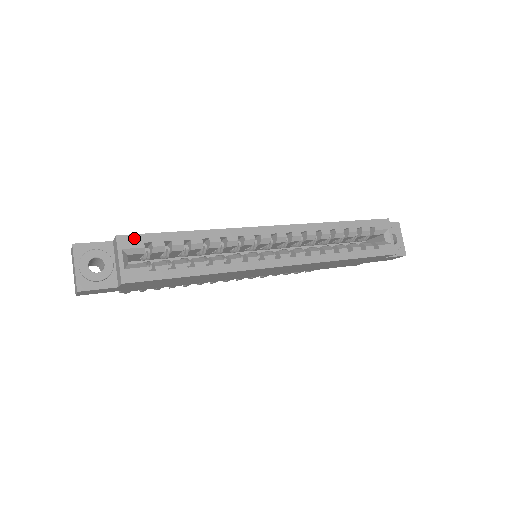
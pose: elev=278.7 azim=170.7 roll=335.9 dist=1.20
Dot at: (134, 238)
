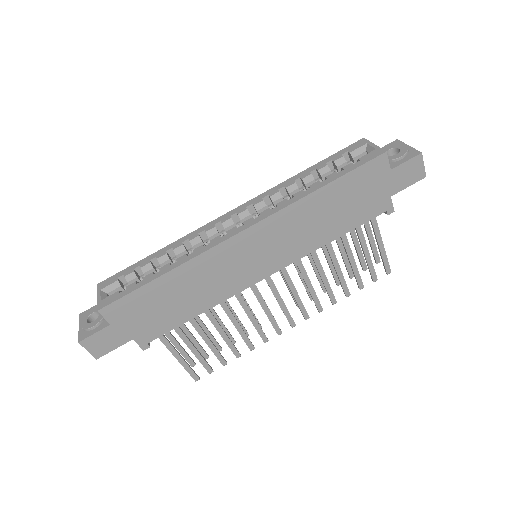
Dot at: (110, 279)
